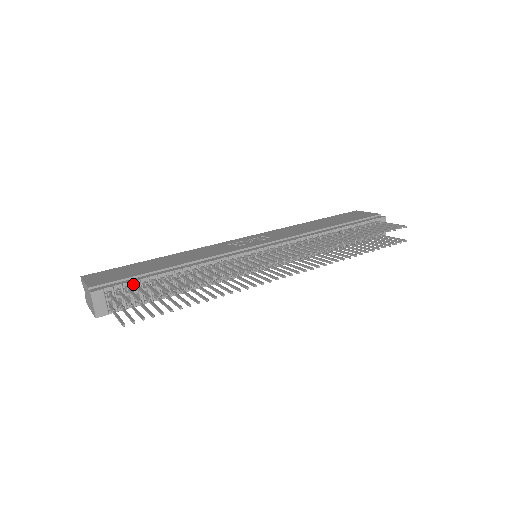
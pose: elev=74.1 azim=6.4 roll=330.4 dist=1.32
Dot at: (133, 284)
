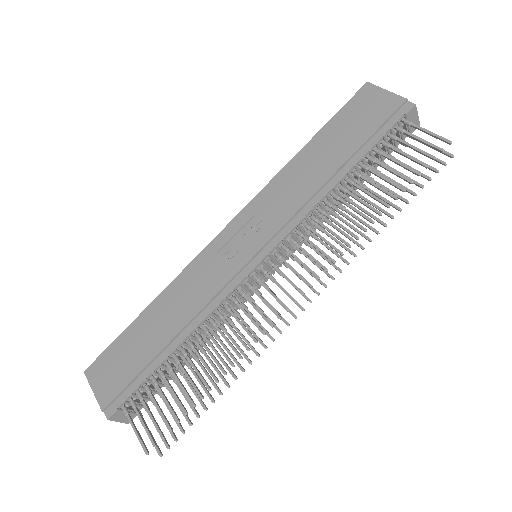
Dot at: (142, 383)
